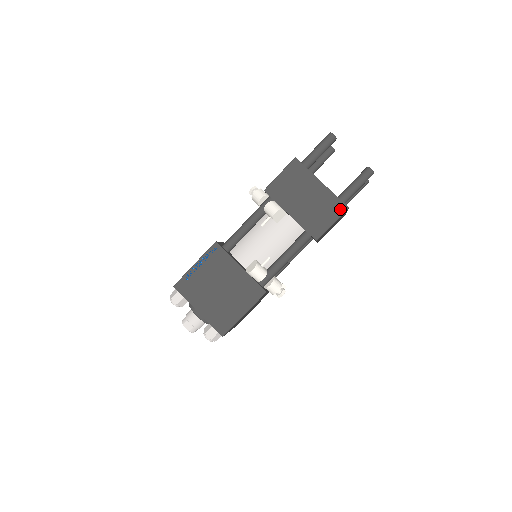
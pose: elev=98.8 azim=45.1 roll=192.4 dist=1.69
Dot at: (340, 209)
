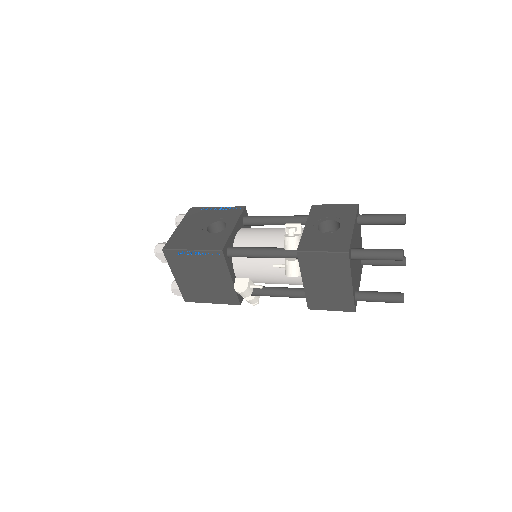
Dot at: (347, 308)
